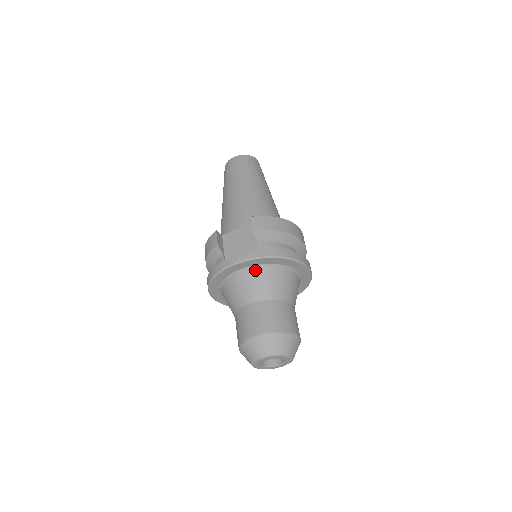
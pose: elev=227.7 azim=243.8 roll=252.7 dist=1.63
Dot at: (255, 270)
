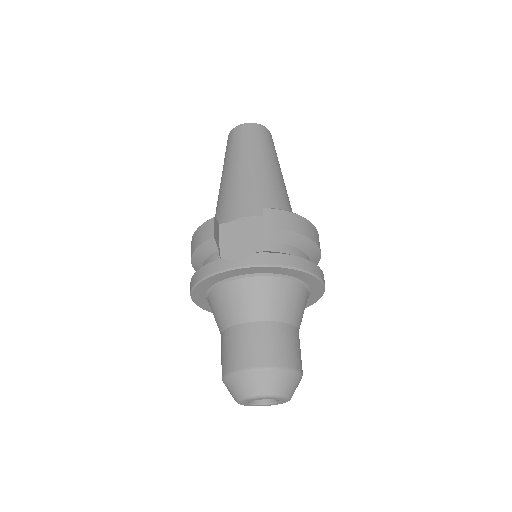
Dot at: (260, 279)
